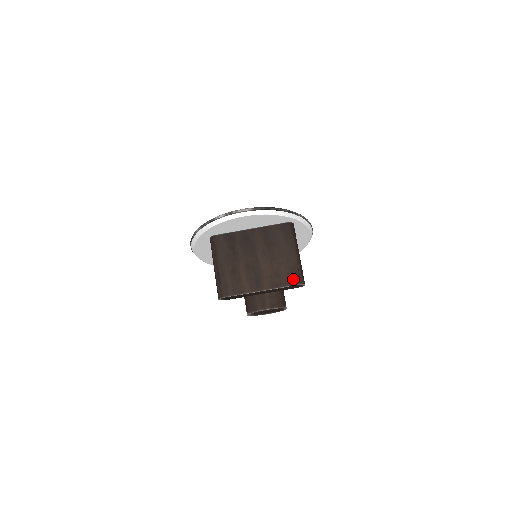
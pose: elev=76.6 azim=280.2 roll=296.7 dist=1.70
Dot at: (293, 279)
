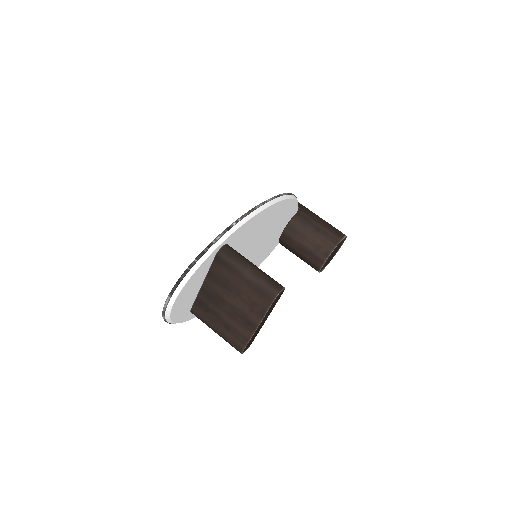
Dot at: (267, 298)
